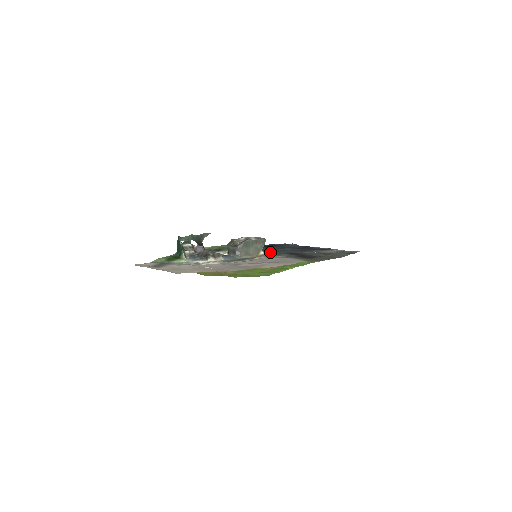
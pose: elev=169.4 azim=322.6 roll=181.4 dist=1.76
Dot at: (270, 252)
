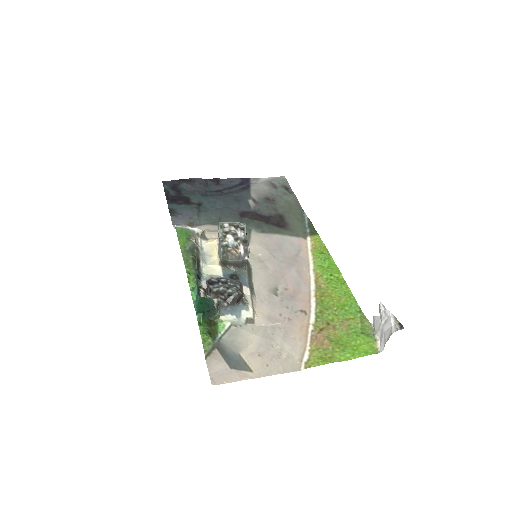
Dot at: occluded
